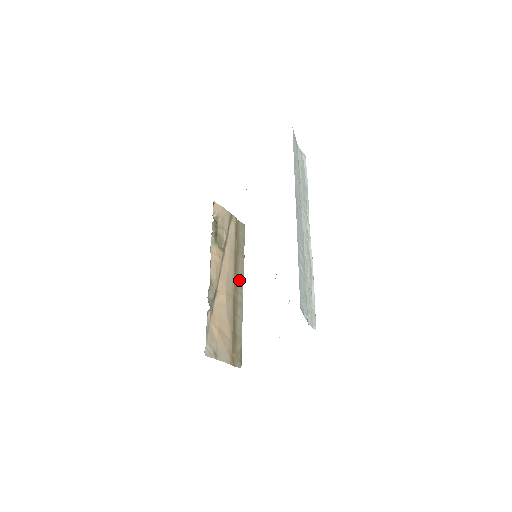
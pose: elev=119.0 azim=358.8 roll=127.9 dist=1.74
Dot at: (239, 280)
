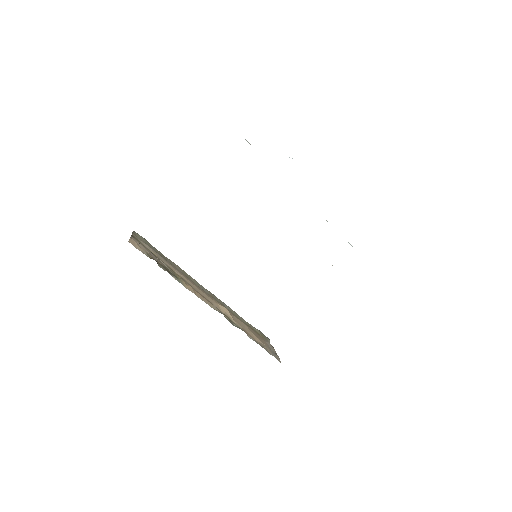
Dot at: (197, 284)
